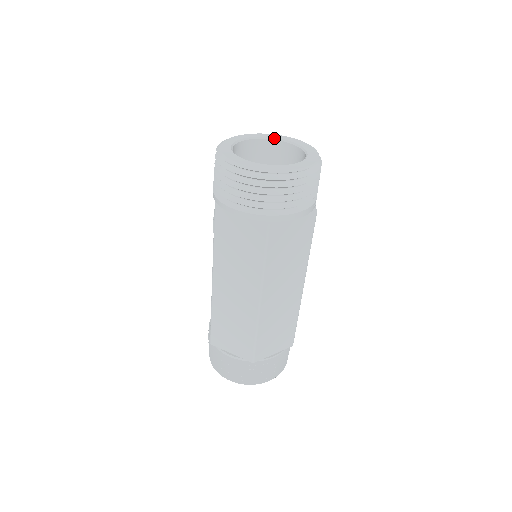
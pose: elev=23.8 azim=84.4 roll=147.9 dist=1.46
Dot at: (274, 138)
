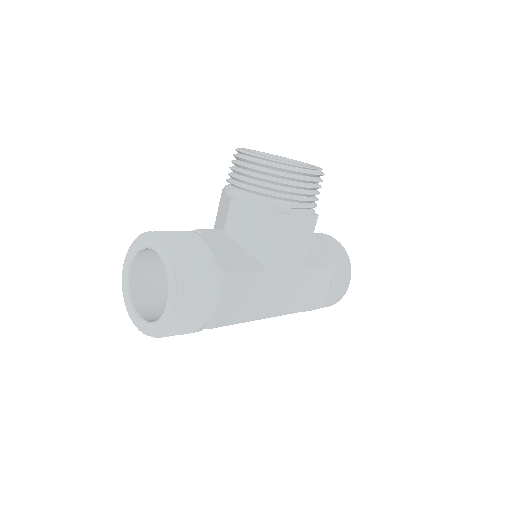
Dot at: (157, 253)
